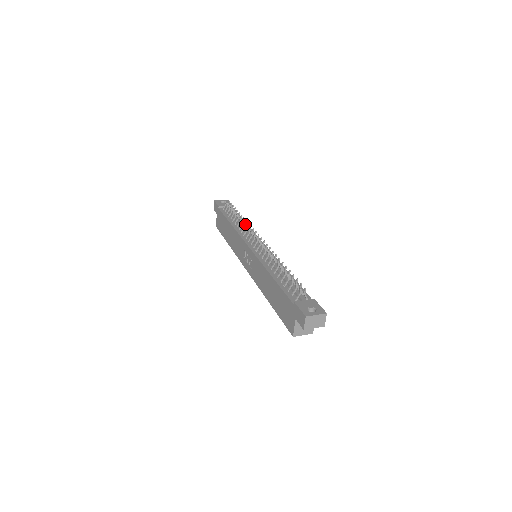
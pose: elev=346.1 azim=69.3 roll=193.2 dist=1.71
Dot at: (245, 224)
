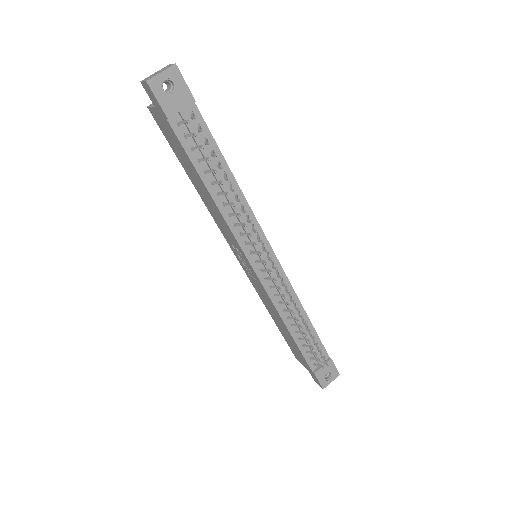
Dot at: (242, 211)
